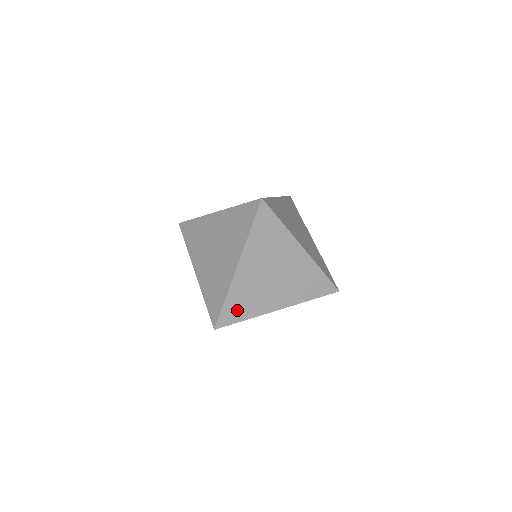
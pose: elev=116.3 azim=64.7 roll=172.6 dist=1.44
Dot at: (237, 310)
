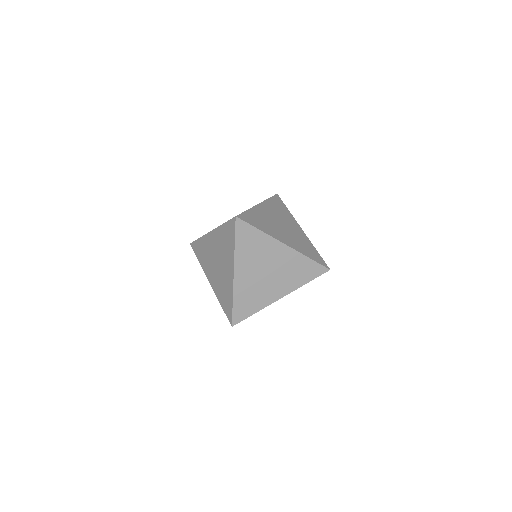
Dot at: (246, 307)
